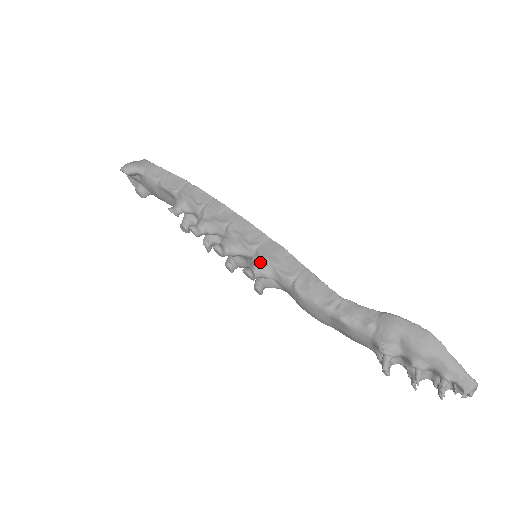
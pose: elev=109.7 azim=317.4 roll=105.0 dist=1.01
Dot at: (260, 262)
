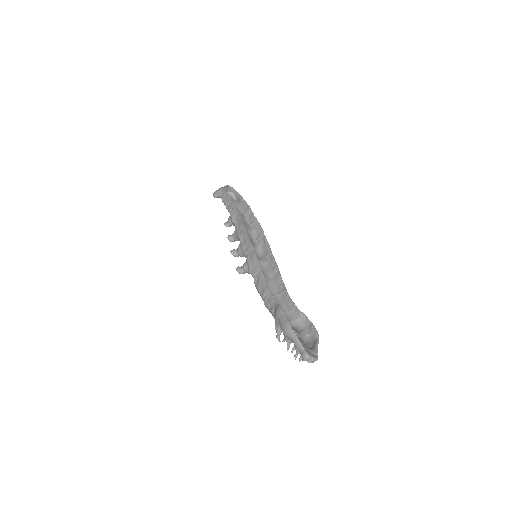
Dot at: (245, 264)
